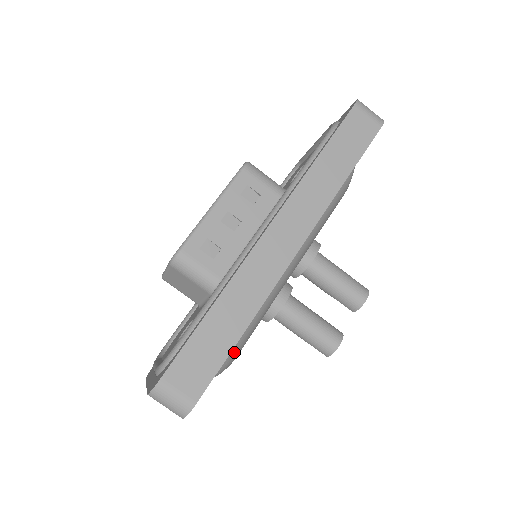
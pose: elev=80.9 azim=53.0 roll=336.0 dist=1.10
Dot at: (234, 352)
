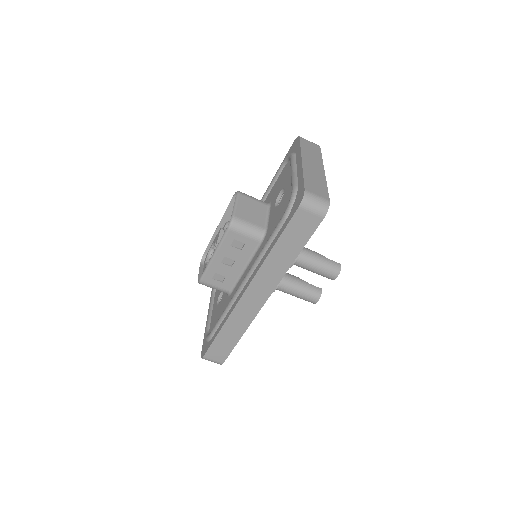
Dot at: occluded
